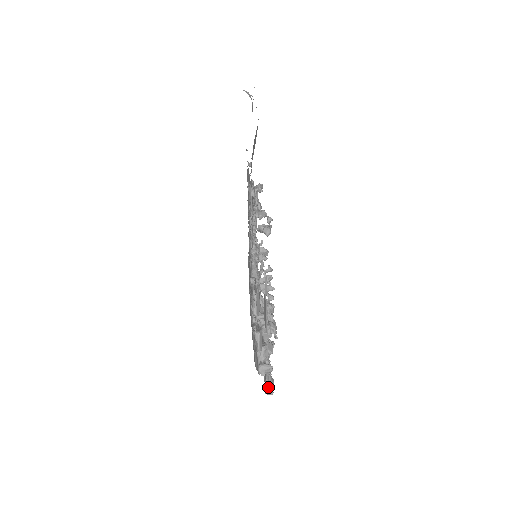
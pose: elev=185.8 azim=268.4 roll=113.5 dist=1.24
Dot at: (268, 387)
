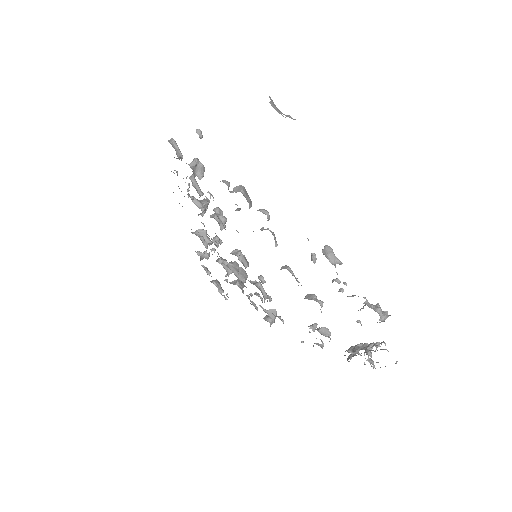
Dot at: (220, 291)
